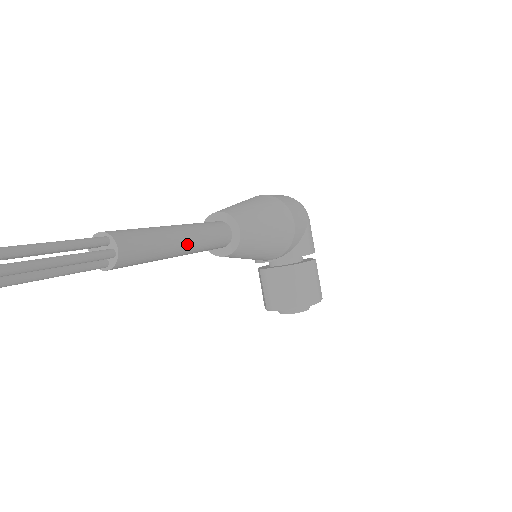
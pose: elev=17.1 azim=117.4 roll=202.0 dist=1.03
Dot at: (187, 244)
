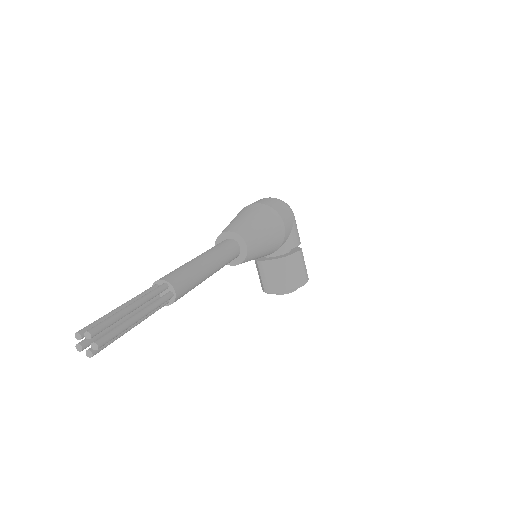
Dot at: (213, 269)
